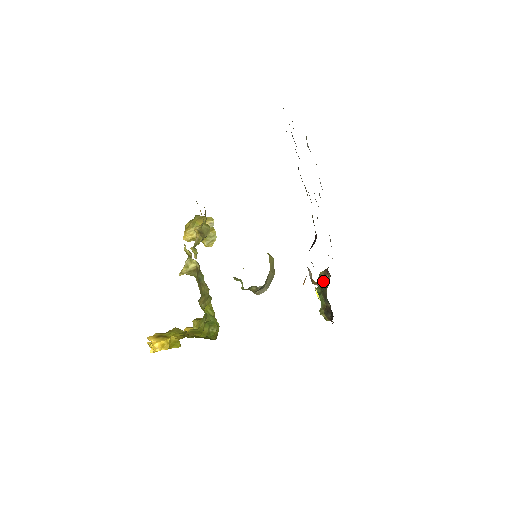
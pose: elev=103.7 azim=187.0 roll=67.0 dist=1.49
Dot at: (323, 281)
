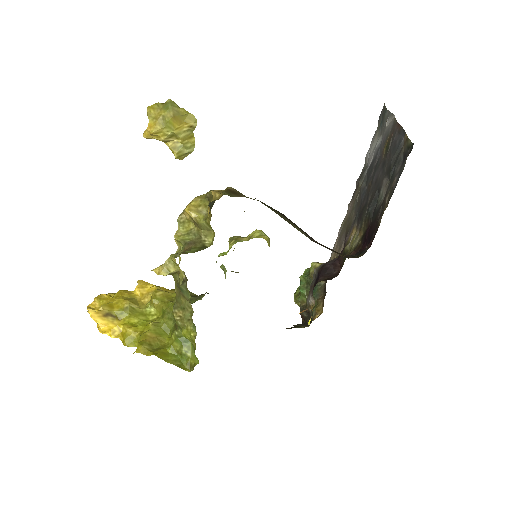
Dot at: occluded
